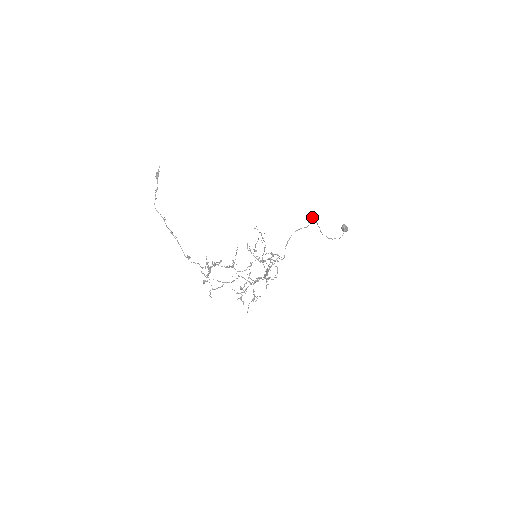
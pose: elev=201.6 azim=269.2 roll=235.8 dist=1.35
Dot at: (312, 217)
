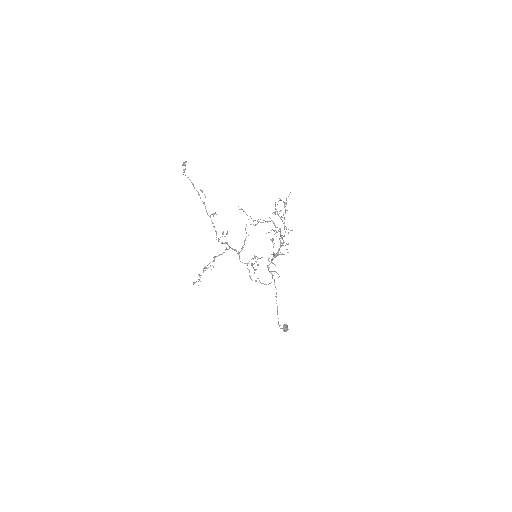
Dot at: occluded
